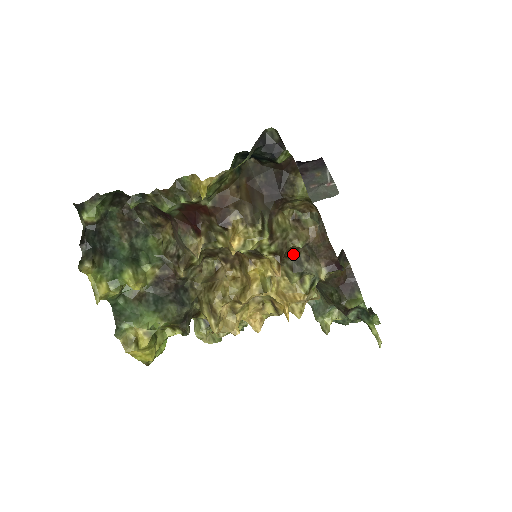
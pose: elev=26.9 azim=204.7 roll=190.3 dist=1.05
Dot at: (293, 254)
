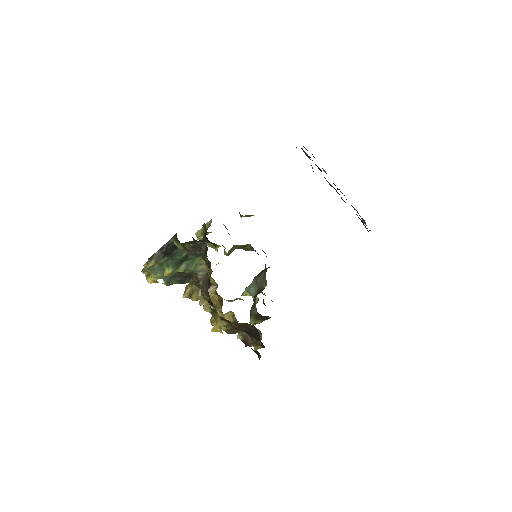
Dot at: occluded
